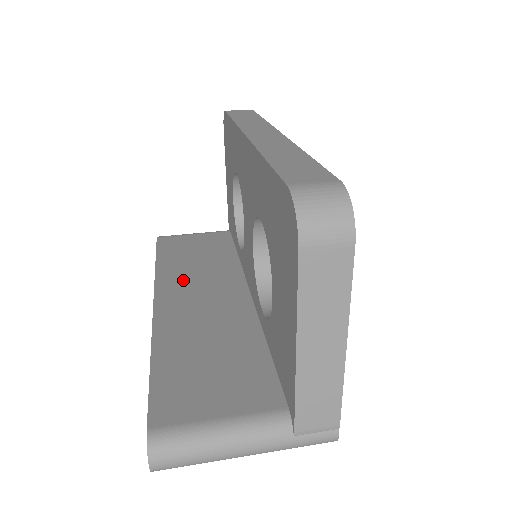
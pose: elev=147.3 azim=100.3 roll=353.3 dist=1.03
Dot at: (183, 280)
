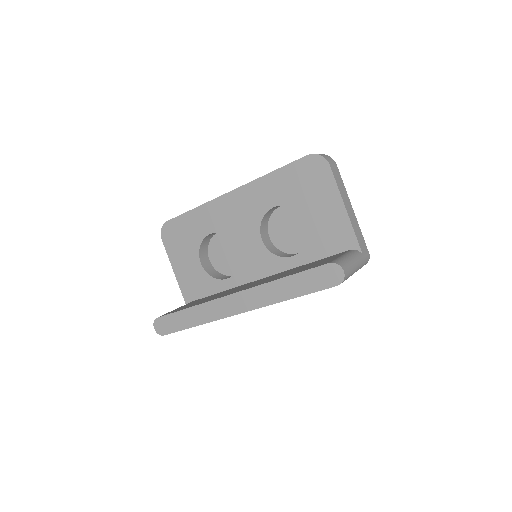
Dot at: (224, 294)
